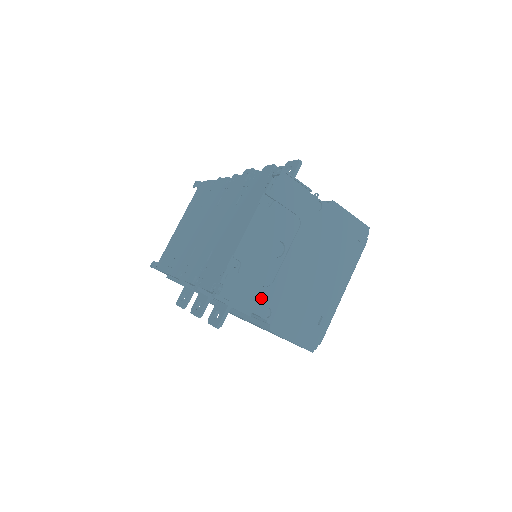
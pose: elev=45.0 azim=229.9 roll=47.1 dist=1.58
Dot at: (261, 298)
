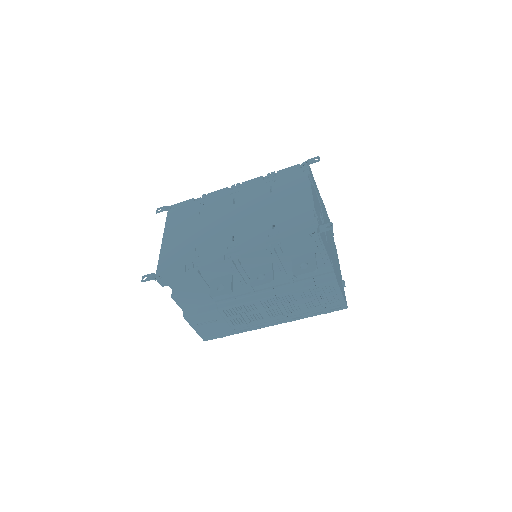
Dot at: (328, 251)
